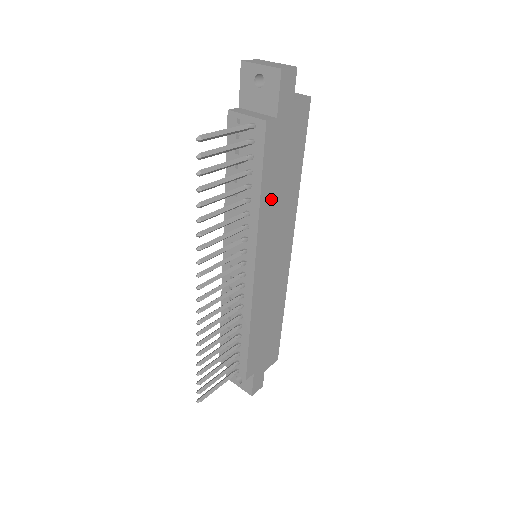
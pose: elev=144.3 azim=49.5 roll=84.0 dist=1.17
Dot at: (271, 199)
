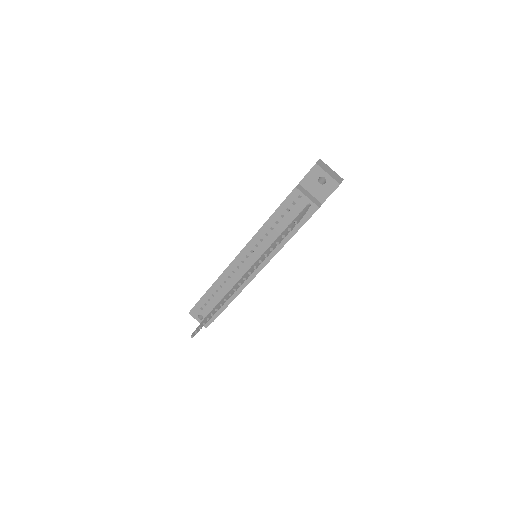
Dot at: occluded
